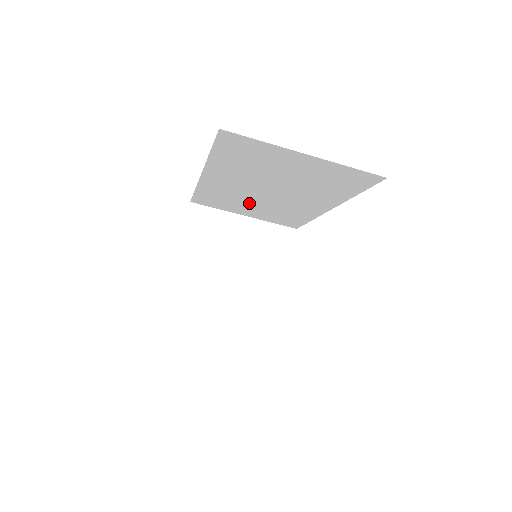
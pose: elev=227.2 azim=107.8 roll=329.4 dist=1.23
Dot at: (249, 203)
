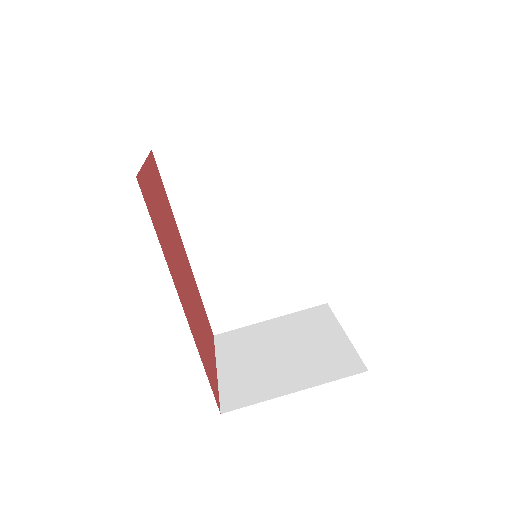
Dot at: (253, 279)
